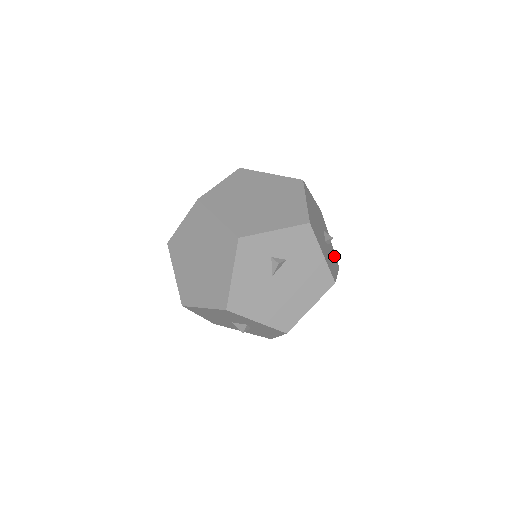
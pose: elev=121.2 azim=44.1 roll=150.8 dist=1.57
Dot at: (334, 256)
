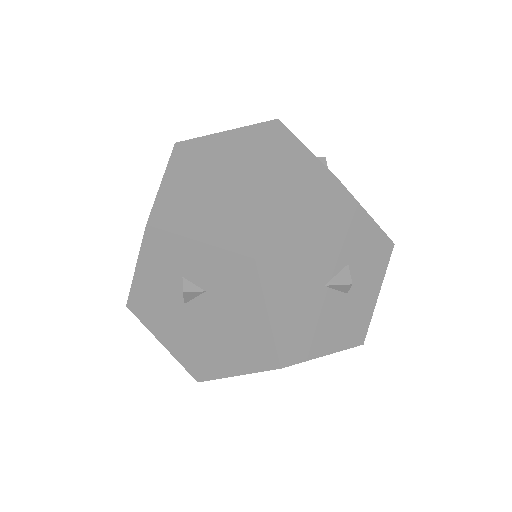
Dot at: occluded
